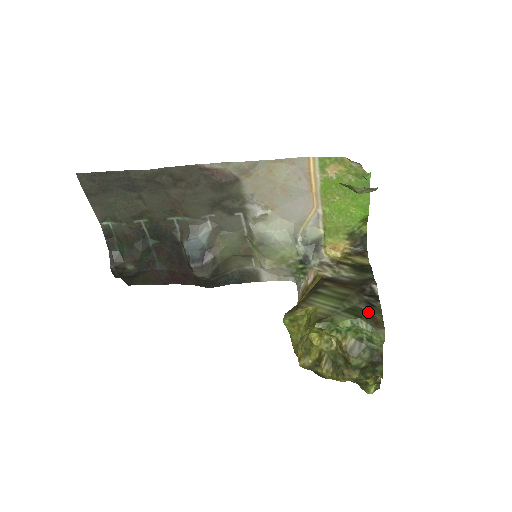
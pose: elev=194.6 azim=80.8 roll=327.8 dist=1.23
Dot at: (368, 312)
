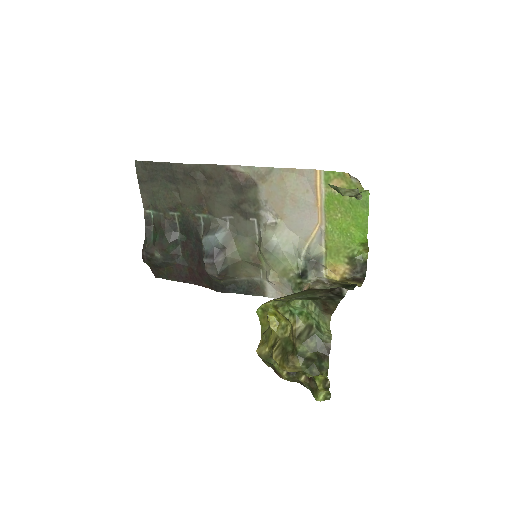
Dot at: (324, 301)
